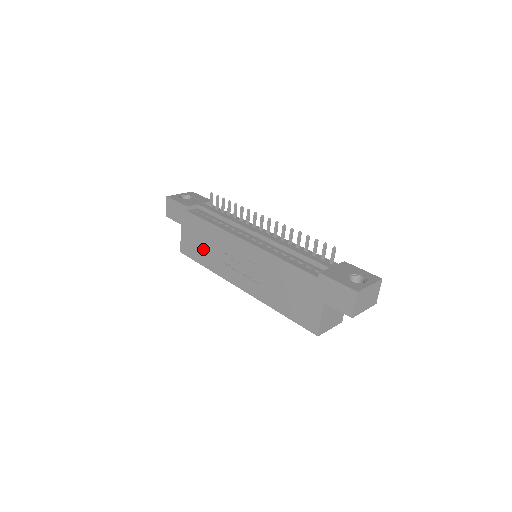
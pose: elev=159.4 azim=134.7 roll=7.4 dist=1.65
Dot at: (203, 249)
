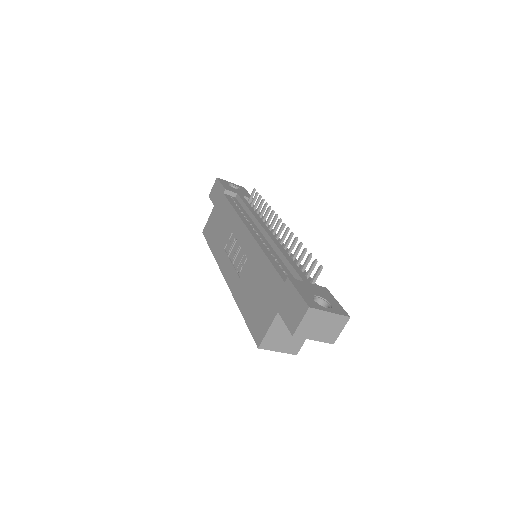
Dot at: (218, 233)
